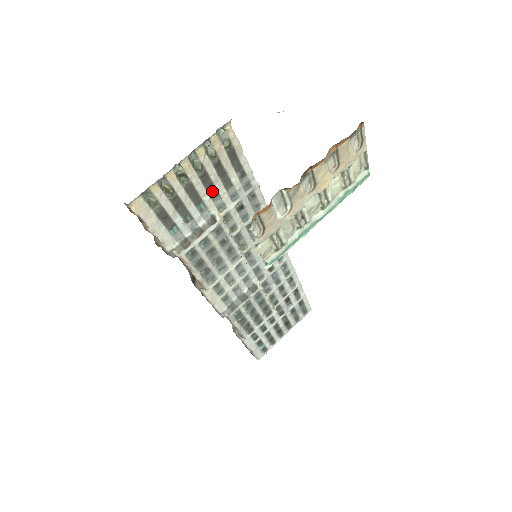
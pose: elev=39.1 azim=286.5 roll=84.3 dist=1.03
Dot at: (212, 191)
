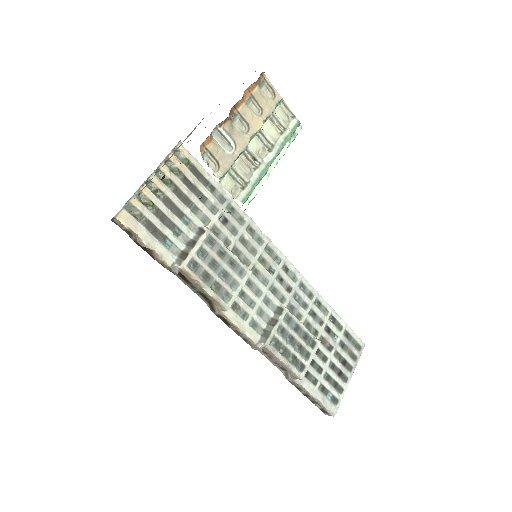
Dot at: (190, 205)
